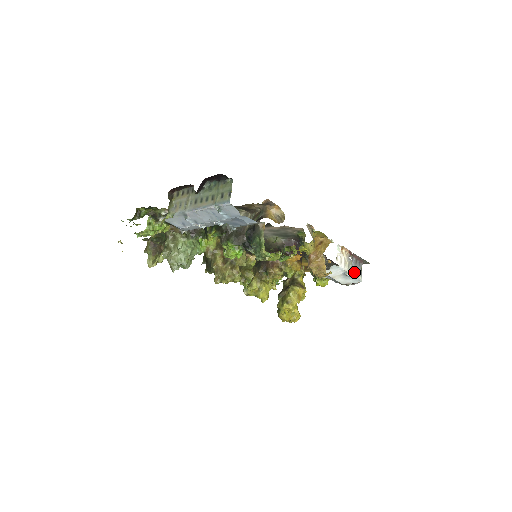
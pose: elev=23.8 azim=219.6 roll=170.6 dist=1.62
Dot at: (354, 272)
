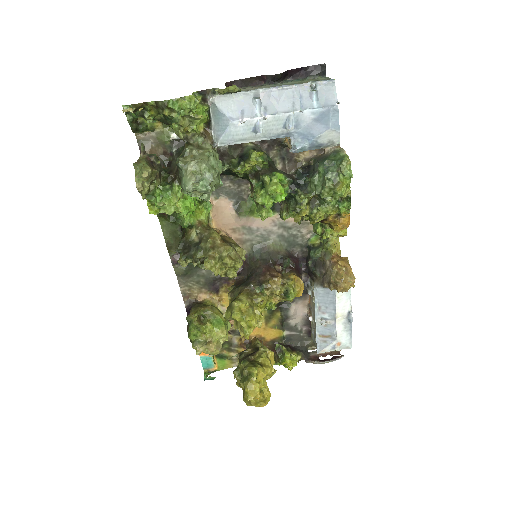
Dot at: occluded
